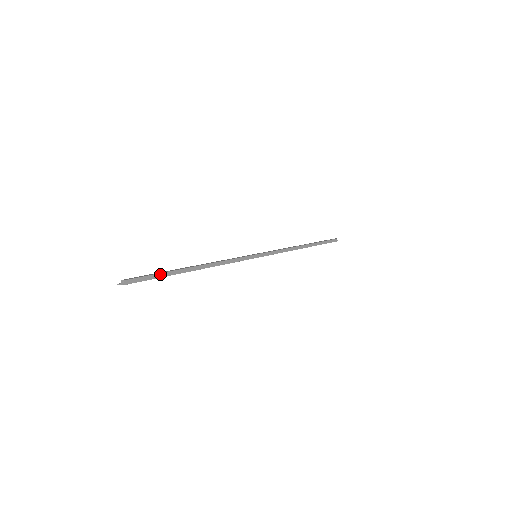
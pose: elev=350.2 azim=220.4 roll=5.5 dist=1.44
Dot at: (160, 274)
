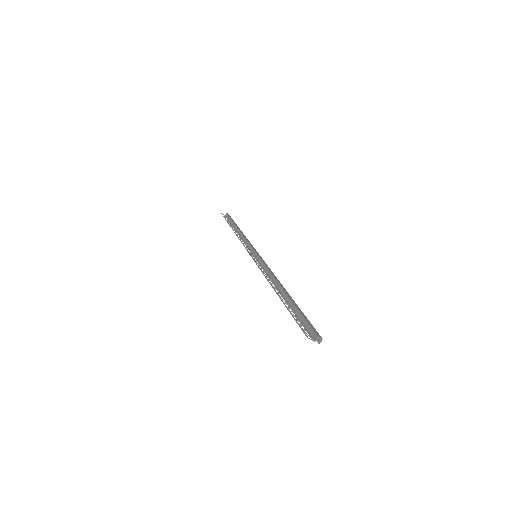
Dot at: (304, 315)
